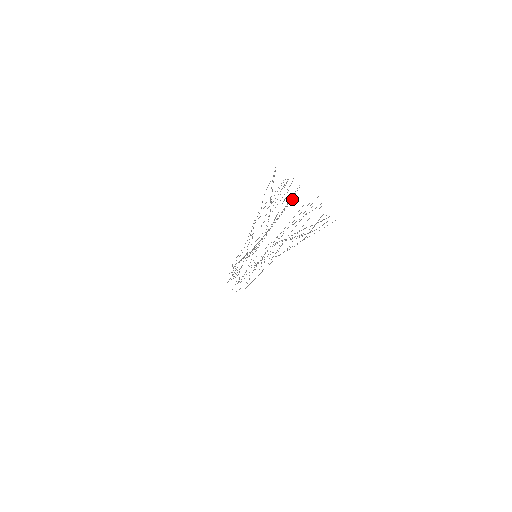
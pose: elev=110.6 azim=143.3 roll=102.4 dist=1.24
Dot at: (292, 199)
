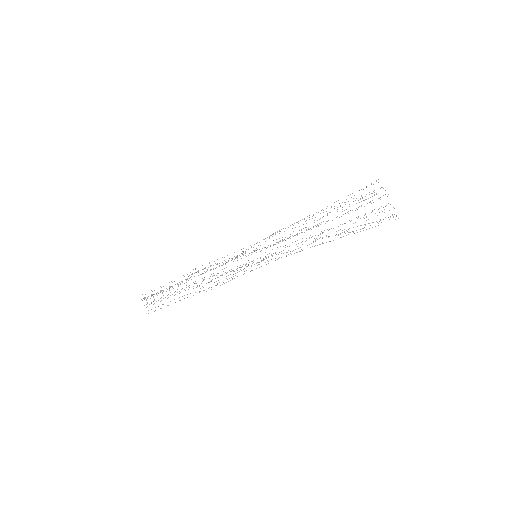
Dot at: occluded
